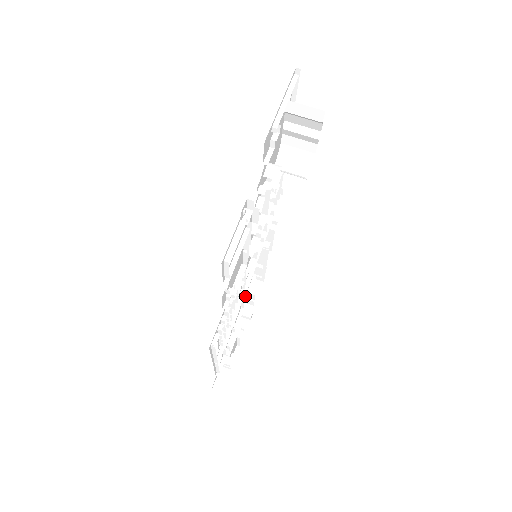
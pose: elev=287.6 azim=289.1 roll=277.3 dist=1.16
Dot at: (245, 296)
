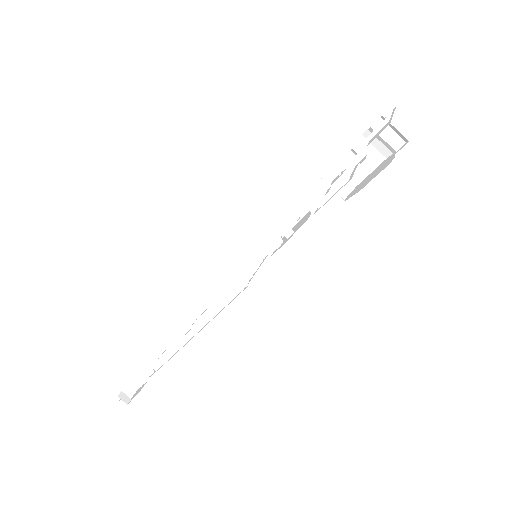
Dot at: (201, 307)
